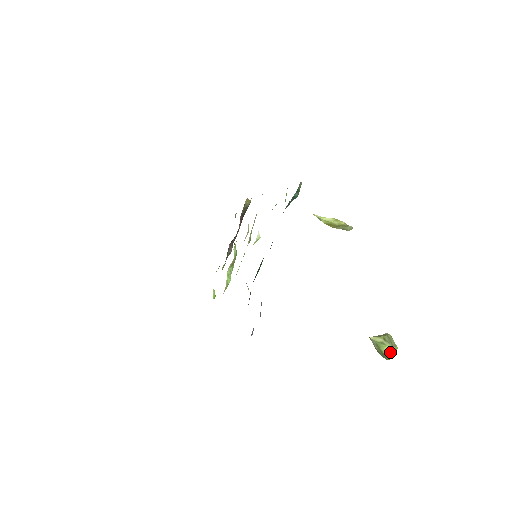
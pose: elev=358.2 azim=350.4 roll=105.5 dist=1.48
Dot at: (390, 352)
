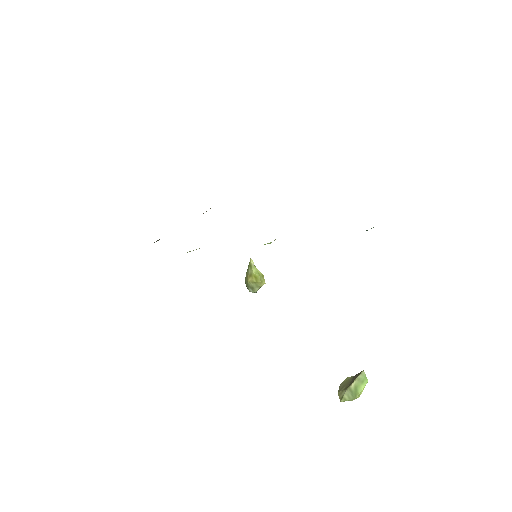
Dot at: (362, 391)
